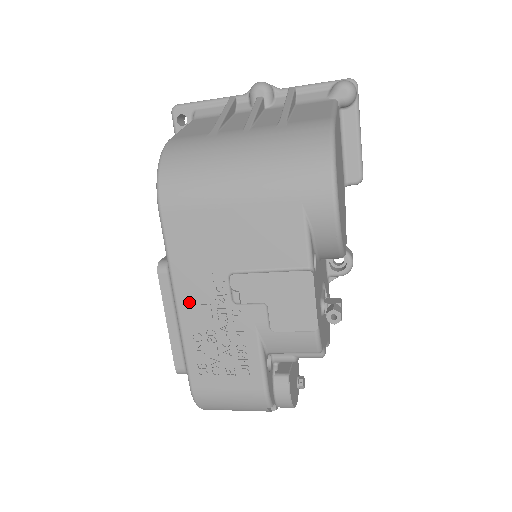
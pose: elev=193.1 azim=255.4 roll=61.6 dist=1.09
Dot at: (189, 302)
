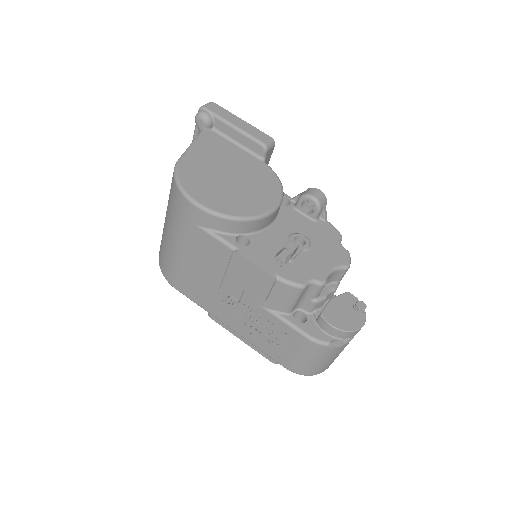
Dot at: (230, 321)
